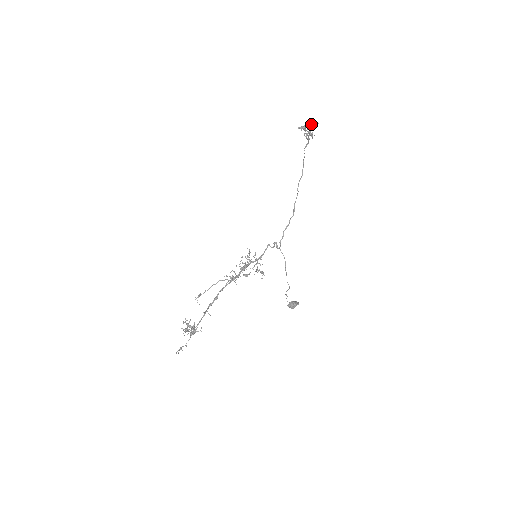
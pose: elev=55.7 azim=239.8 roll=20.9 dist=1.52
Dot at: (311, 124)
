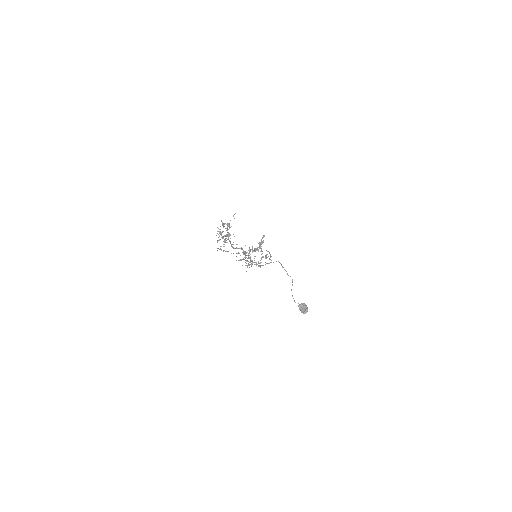
Dot at: (260, 242)
